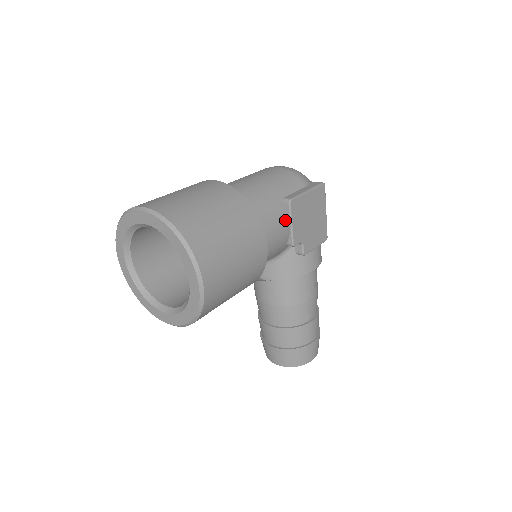
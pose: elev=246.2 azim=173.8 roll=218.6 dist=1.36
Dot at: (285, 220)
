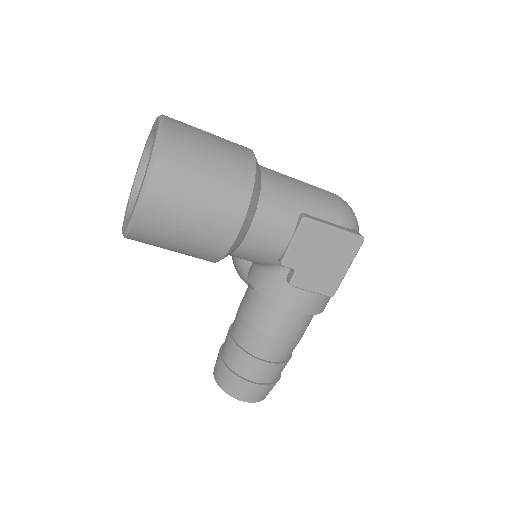
Dot at: (287, 232)
